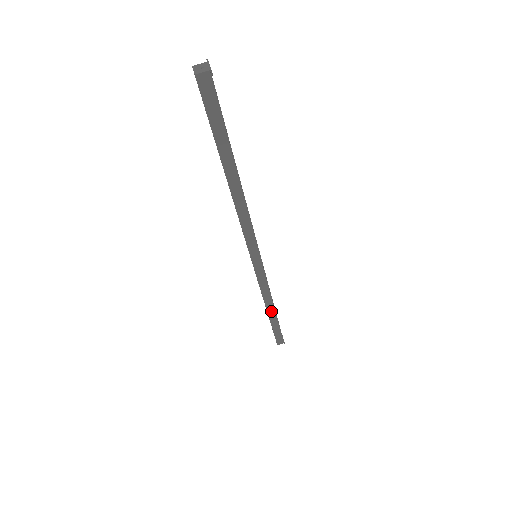
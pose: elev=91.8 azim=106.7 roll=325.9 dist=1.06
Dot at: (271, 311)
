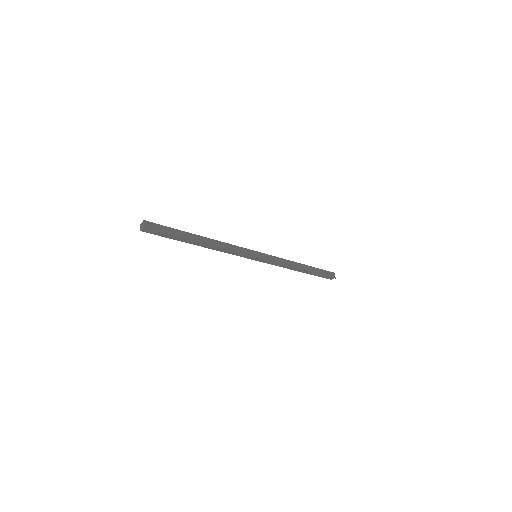
Dot at: (300, 270)
